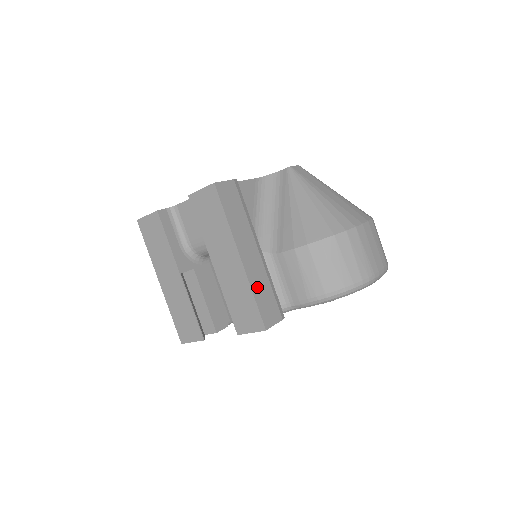
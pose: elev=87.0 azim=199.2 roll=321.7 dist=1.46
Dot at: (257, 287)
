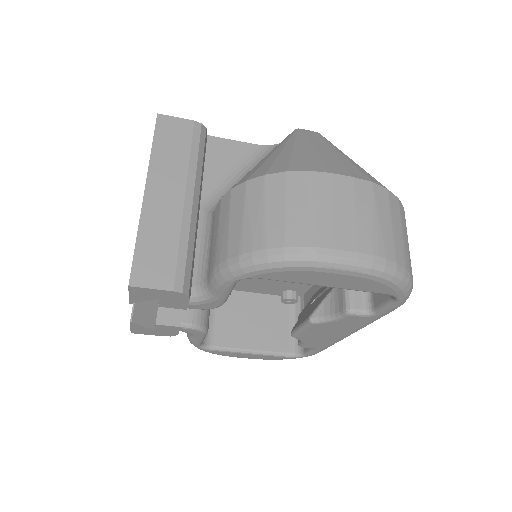
Dot at: (150, 233)
